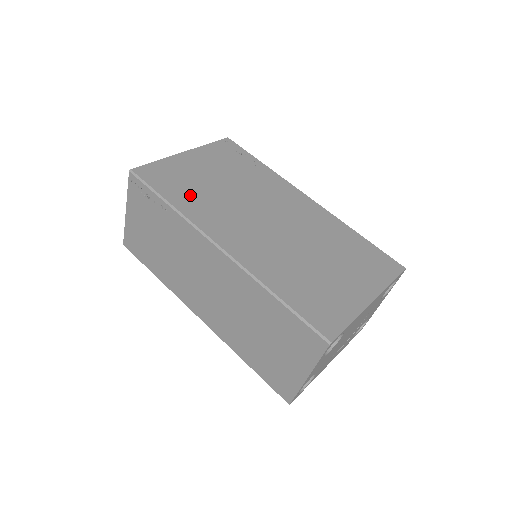
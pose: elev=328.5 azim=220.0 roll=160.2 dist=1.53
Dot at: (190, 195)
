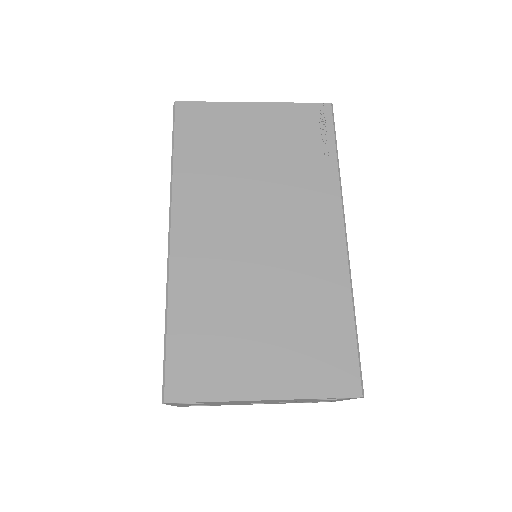
Dot at: (203, 159)
